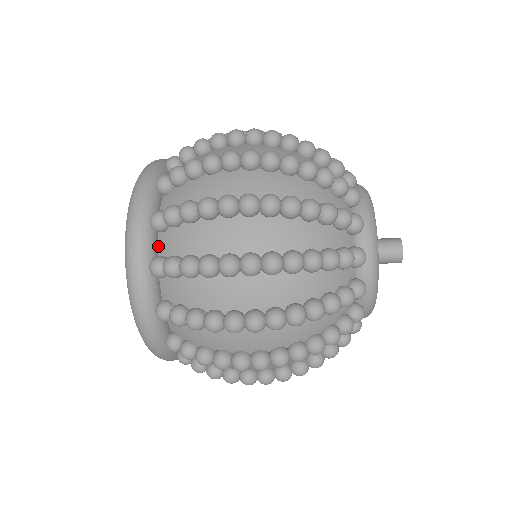
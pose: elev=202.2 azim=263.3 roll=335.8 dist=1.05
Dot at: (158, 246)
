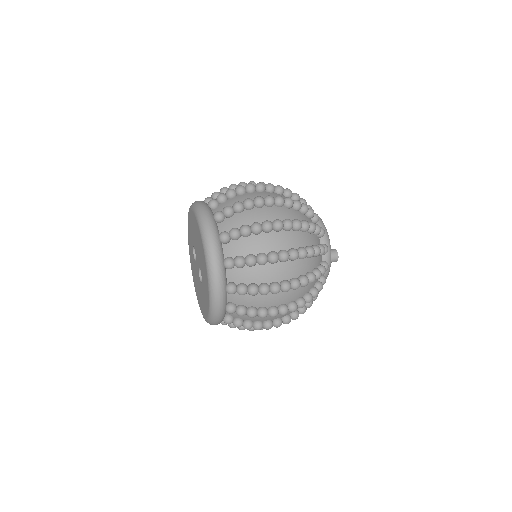
Dot at: (228, 297)
